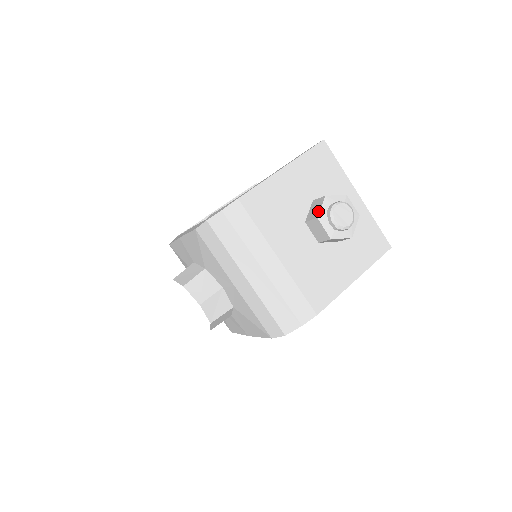
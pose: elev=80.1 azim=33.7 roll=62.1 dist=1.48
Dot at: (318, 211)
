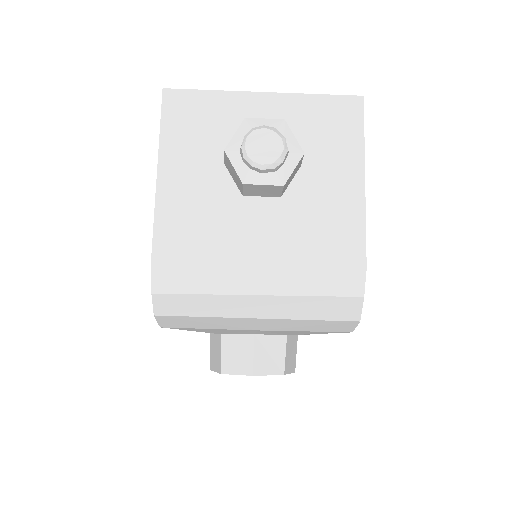
Dot at: (236, 175)
